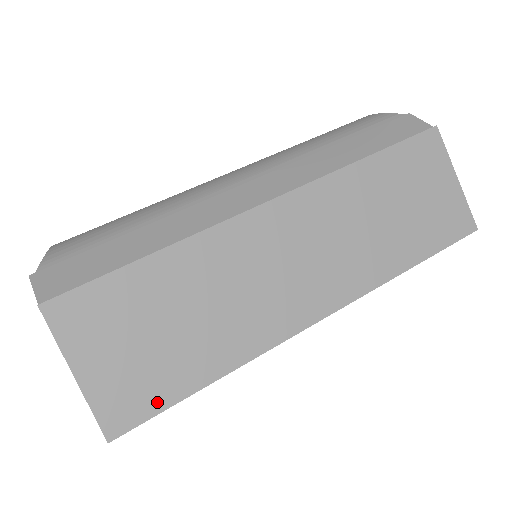
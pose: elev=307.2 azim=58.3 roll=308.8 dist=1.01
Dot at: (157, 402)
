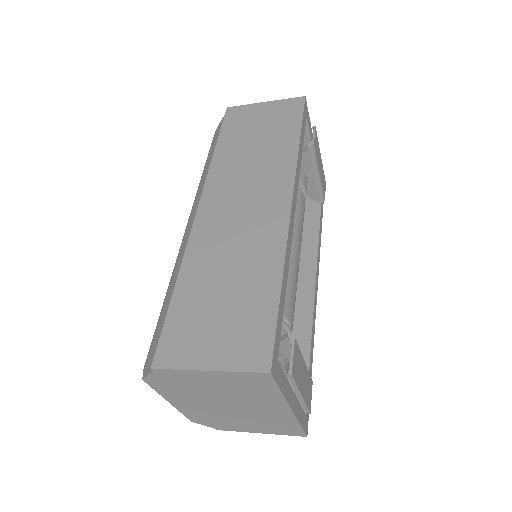
Dot at: (267, 327)
